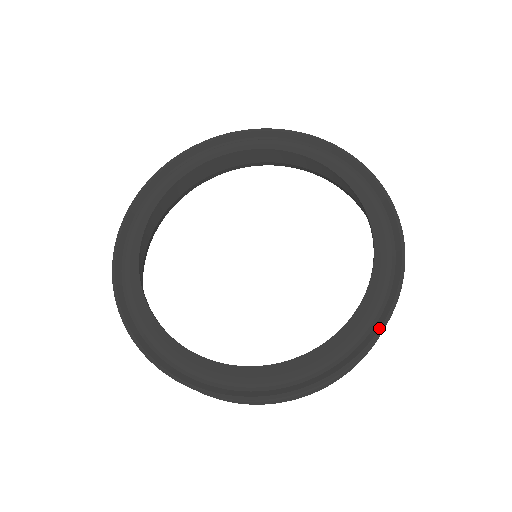
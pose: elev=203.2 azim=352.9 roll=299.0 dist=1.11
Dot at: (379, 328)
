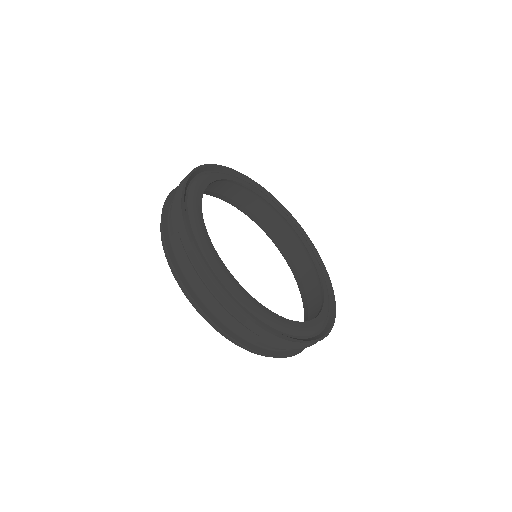
Dot at: (326, 333)
